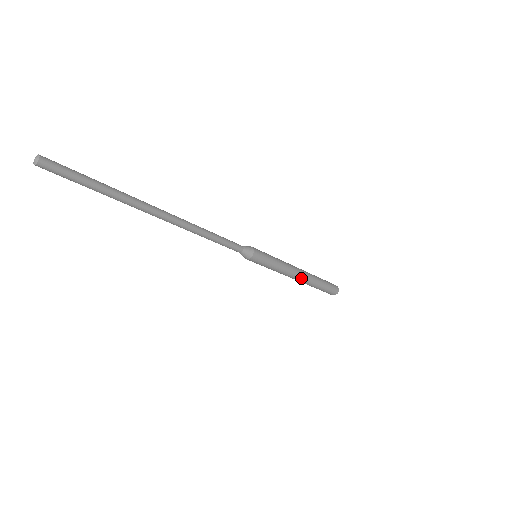
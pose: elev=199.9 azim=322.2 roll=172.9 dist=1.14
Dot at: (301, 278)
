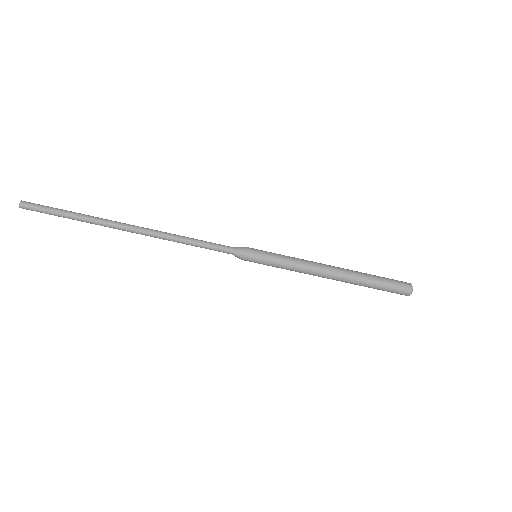
Dot at: (331, 277)
